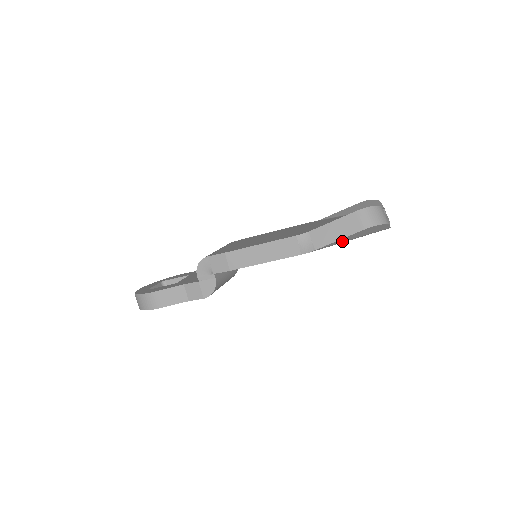
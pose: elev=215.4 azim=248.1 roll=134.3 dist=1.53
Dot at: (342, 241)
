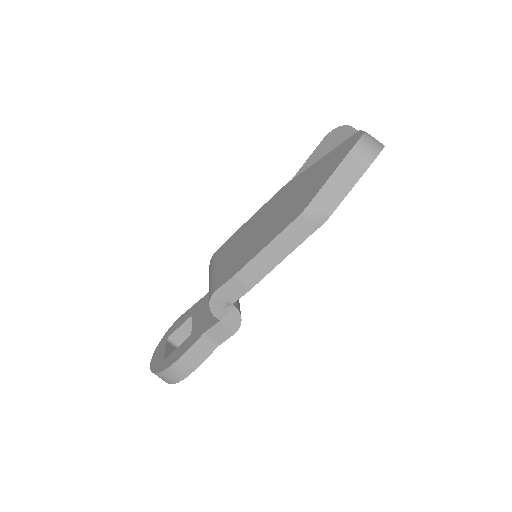
Dot at: occluded
